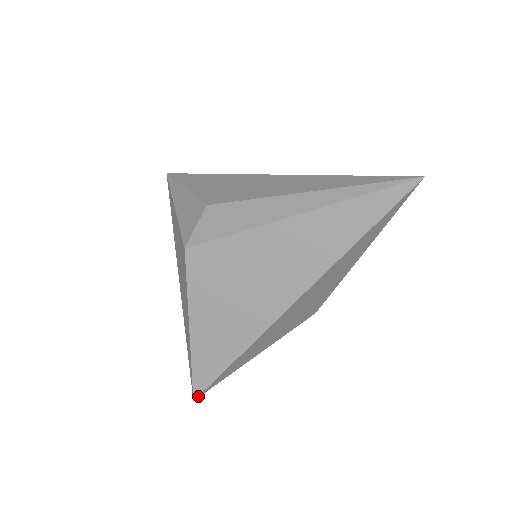
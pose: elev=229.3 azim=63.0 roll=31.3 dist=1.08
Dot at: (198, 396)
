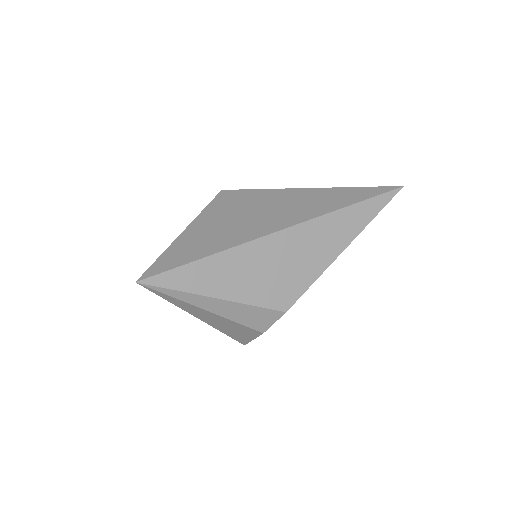
Dot at: (144, 279)
